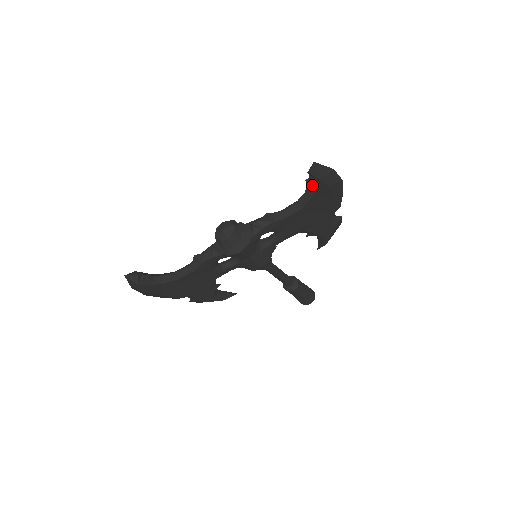
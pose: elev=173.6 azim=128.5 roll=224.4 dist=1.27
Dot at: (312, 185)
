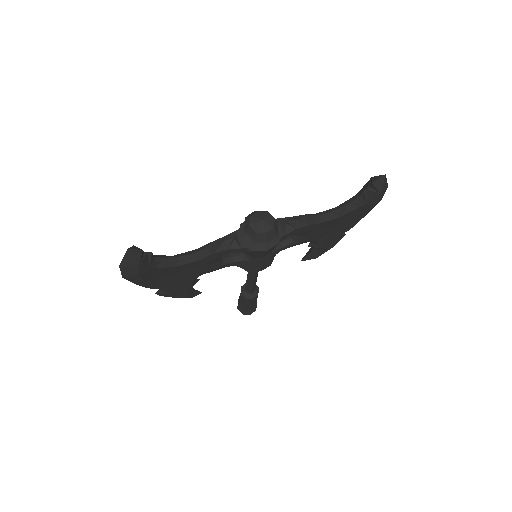
Dot at: (366, 197)
